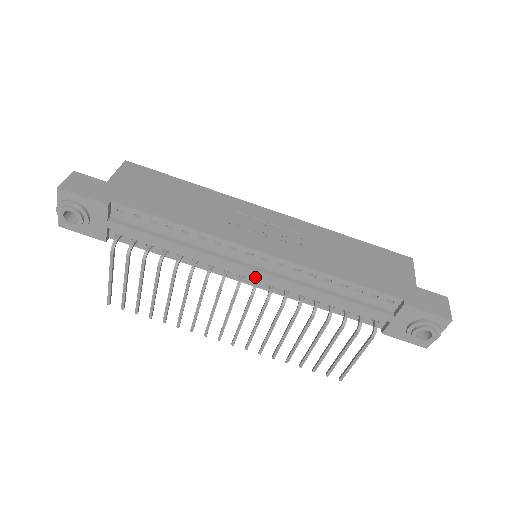
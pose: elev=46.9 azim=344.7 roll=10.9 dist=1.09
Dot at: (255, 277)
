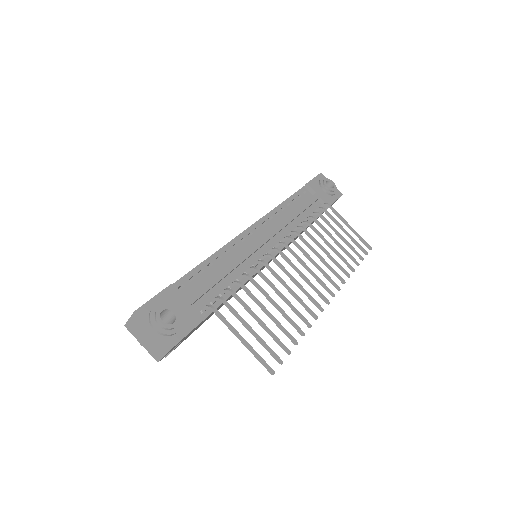
Dot at: (271, 245)
